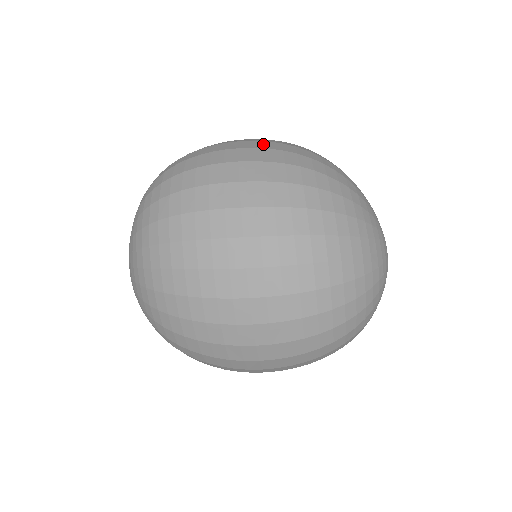
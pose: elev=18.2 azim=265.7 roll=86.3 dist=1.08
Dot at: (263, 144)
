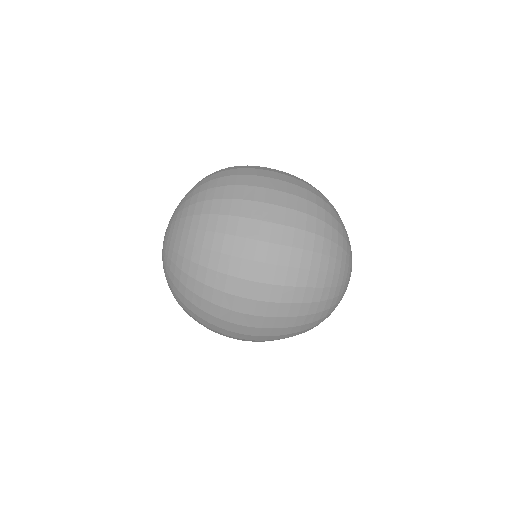
Dot at: occluded
